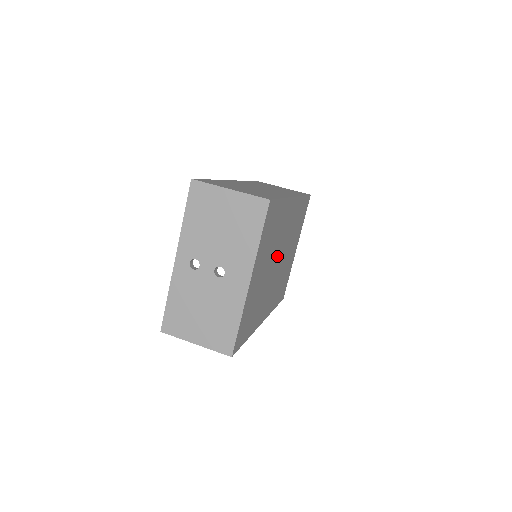
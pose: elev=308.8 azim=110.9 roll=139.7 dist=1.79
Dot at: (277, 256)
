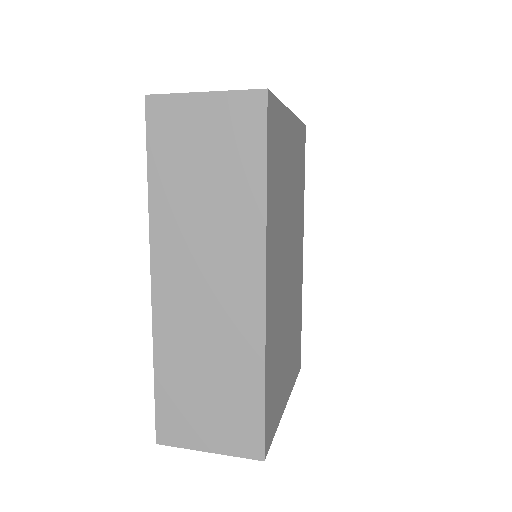
Dot at: (290, 247)
